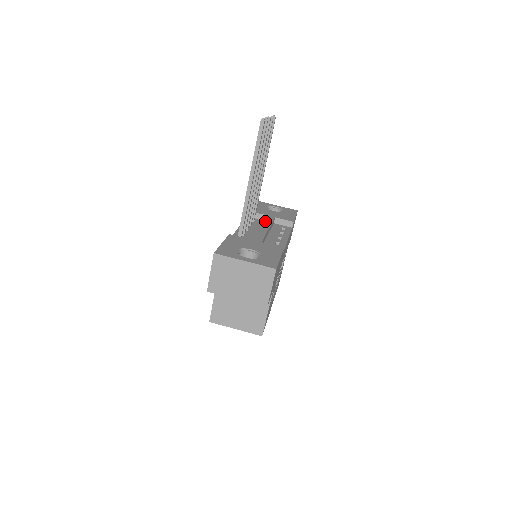
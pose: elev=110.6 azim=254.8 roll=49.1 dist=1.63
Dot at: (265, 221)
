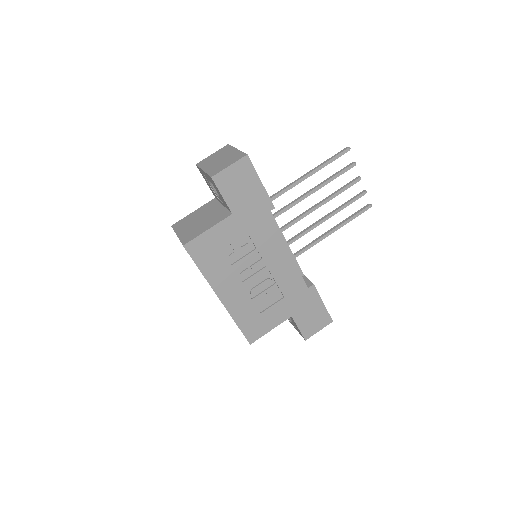
Dot at: occluded
